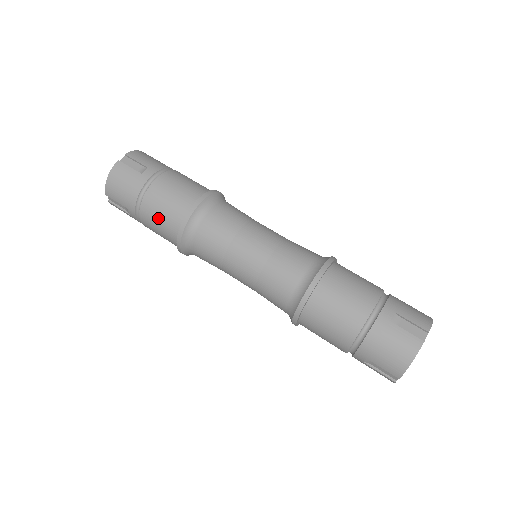
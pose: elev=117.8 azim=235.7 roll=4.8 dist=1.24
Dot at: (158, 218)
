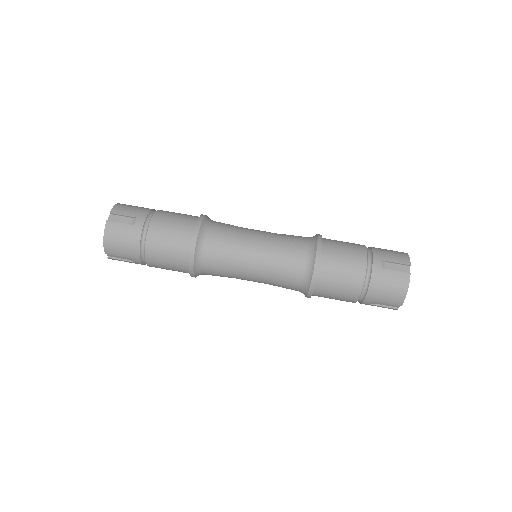
Dot at: (165, 257)
